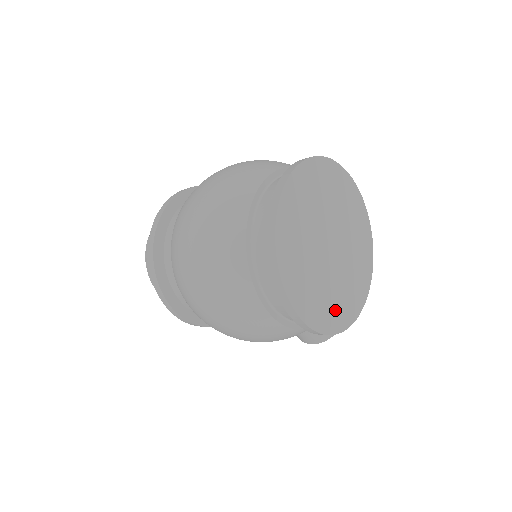
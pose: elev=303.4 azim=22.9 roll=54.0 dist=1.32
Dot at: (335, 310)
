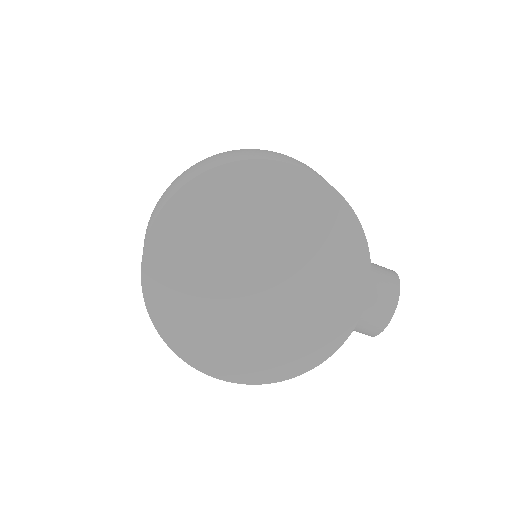
Dot at: (285, 351)
